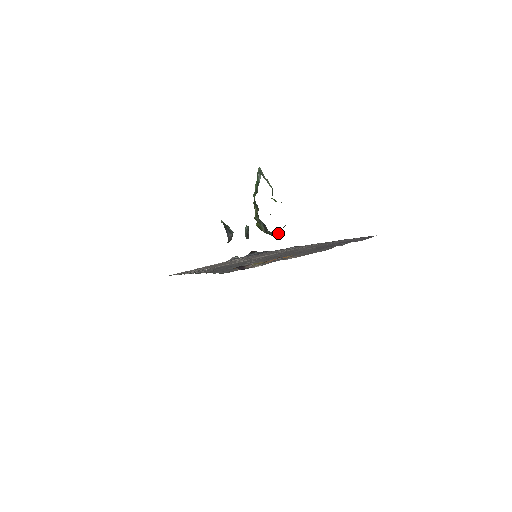
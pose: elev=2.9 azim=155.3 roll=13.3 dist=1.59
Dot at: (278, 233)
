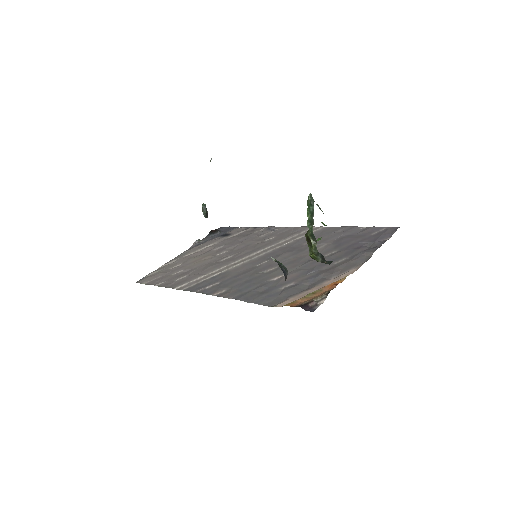
Dot at: occluded
